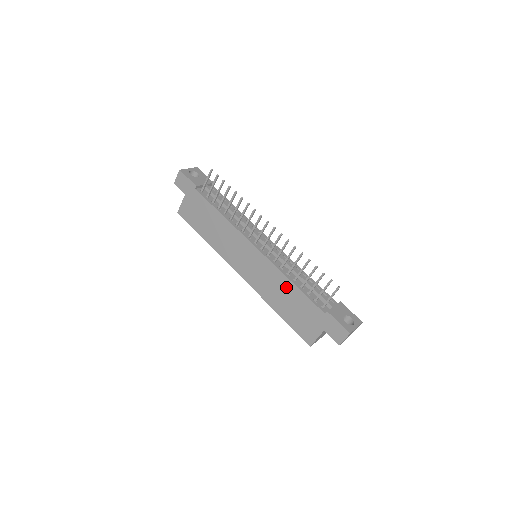
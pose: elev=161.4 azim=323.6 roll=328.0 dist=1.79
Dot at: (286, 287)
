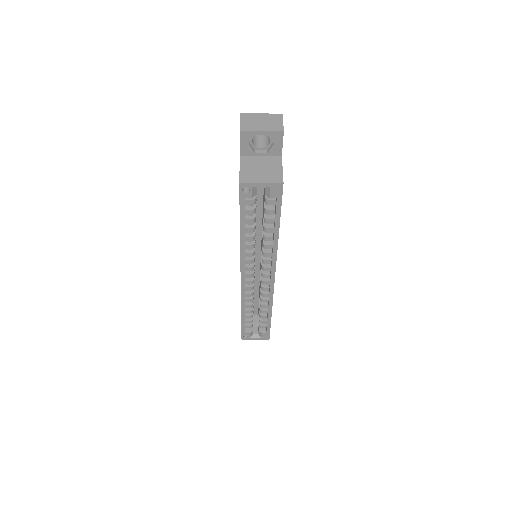
Dot at: occluded
